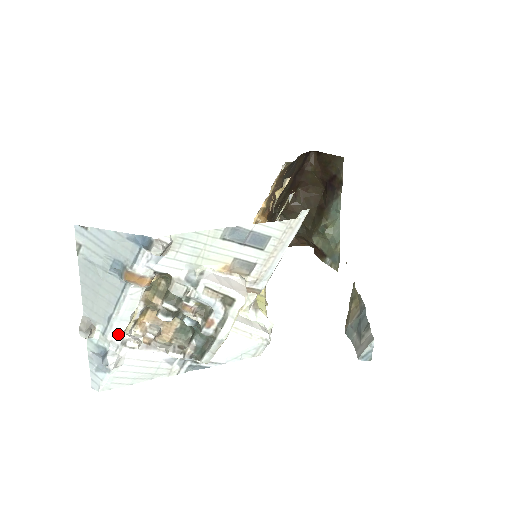
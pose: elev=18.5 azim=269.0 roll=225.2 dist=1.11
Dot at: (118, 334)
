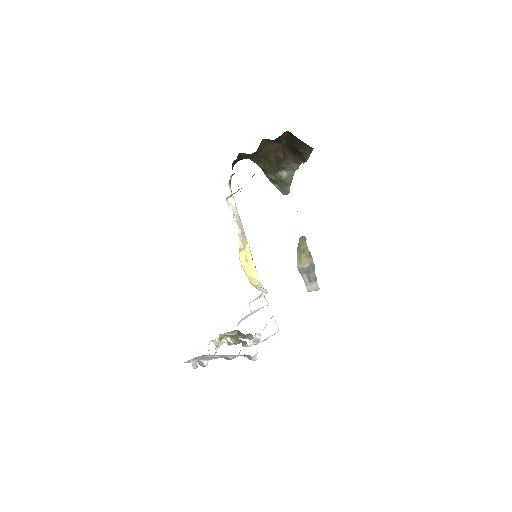
Dot at: occluded
